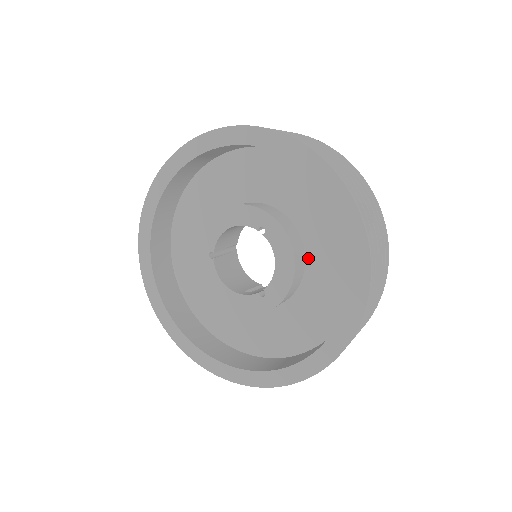
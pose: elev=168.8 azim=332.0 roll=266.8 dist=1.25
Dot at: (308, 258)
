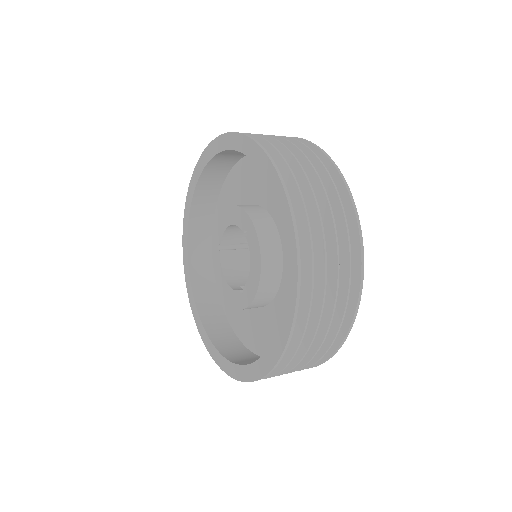
Dot at: (285, 268)
